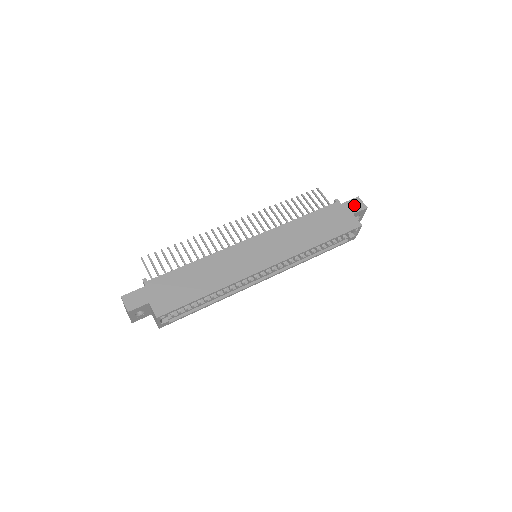
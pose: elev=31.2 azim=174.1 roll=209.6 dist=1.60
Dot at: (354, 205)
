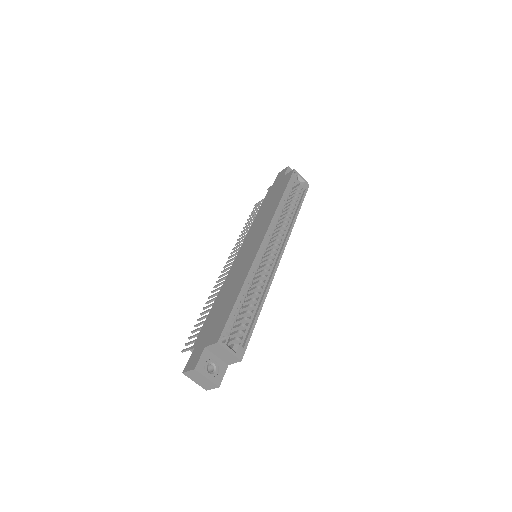
Dot at: (280, 176)
